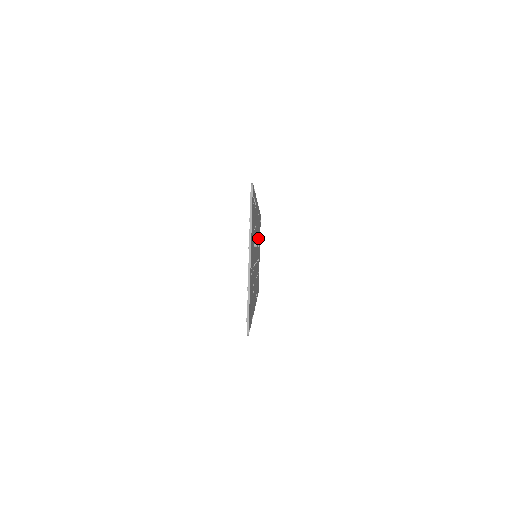
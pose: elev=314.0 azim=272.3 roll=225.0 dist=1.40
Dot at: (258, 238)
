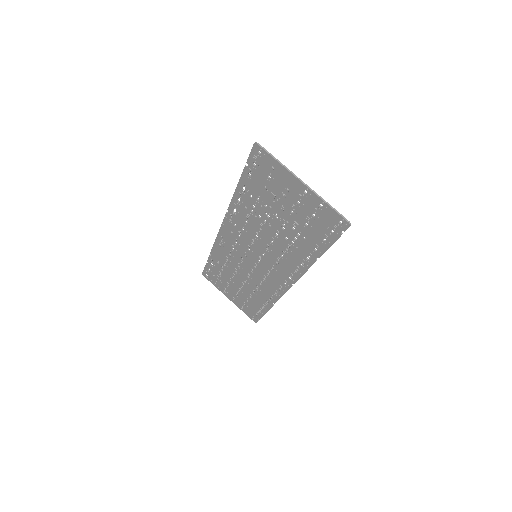
Dot at: (233, 263)
